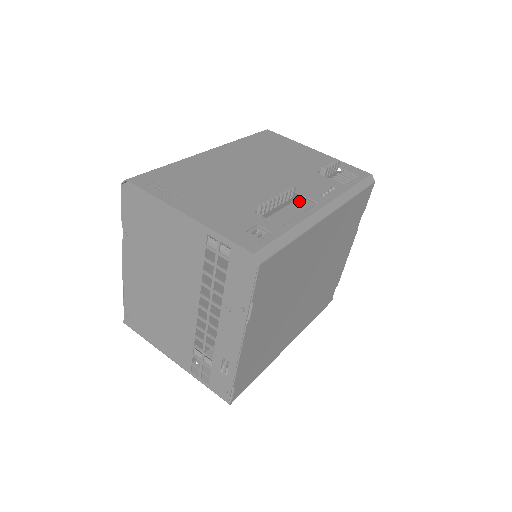
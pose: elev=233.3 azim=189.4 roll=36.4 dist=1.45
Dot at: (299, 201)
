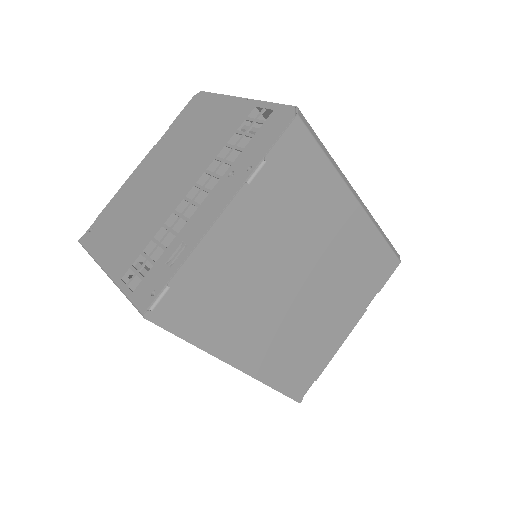
Dot at: occluded
